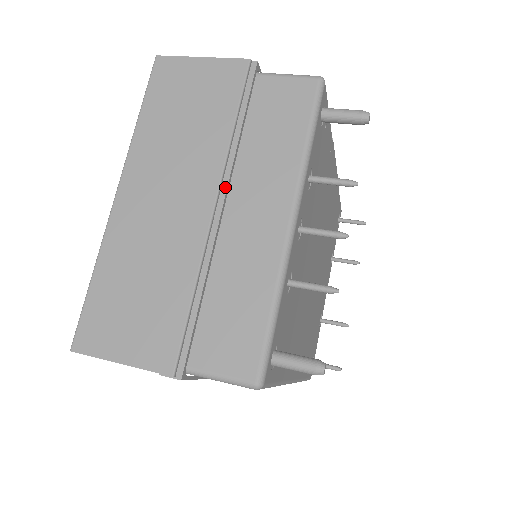
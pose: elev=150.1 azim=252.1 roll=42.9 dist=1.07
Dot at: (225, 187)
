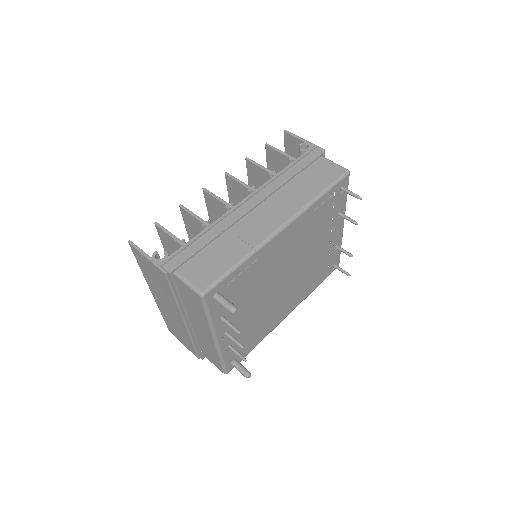
Dot at: (185, 316)
